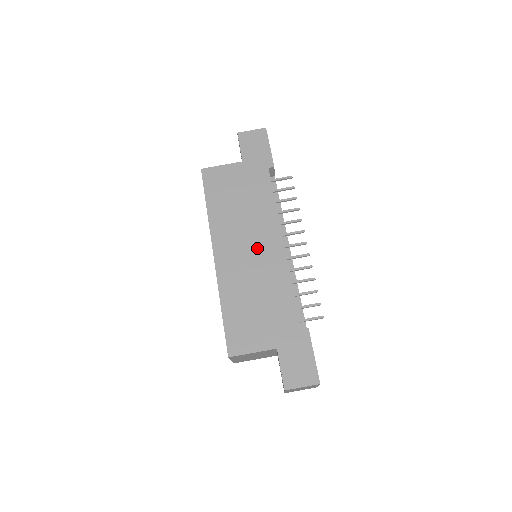
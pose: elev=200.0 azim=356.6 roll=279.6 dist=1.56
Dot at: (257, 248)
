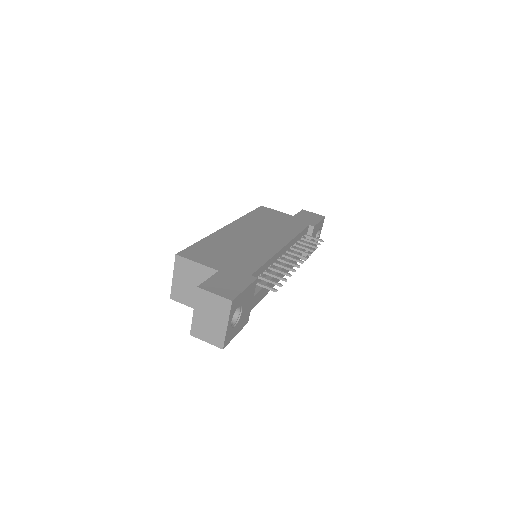
Dot at: (262, 238)
